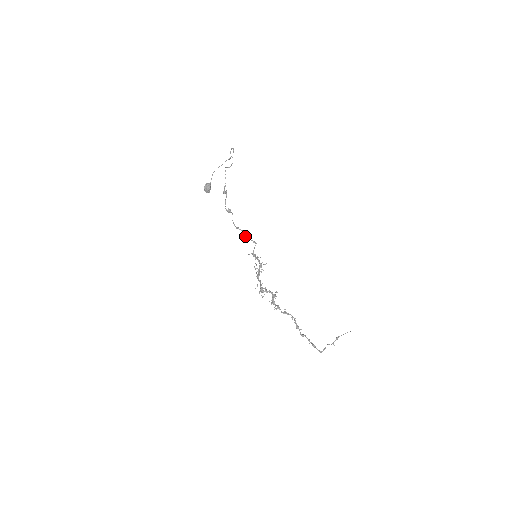
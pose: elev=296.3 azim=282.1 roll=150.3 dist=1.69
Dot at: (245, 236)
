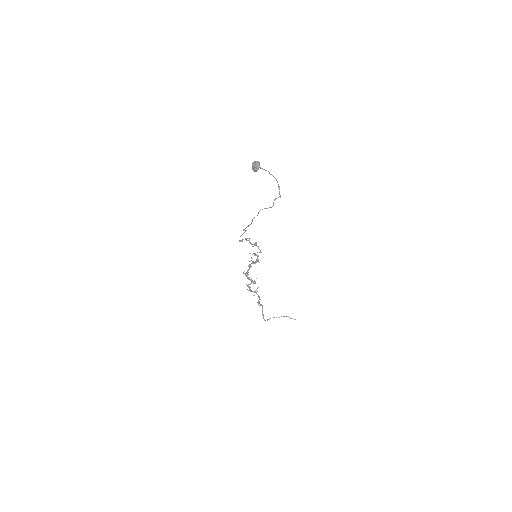
Dot at: occluded
